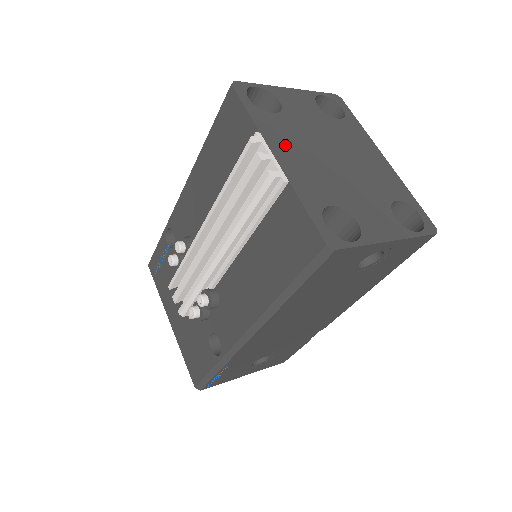
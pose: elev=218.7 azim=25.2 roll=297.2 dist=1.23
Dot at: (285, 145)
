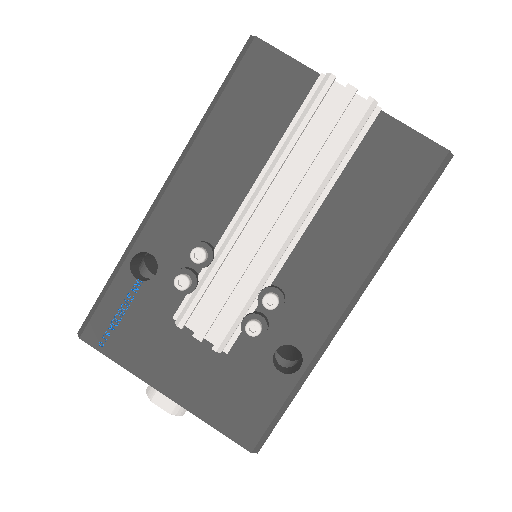
Dot at: occluded
